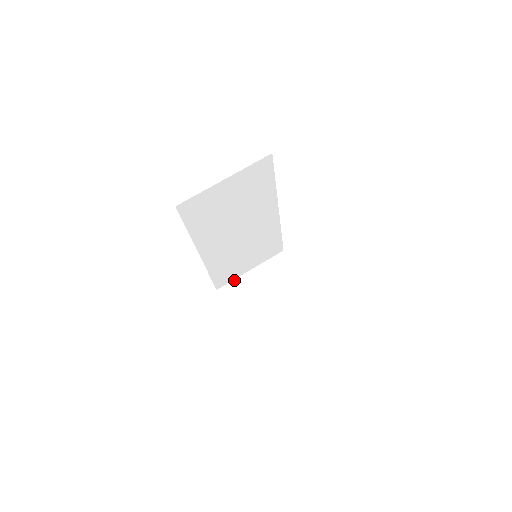
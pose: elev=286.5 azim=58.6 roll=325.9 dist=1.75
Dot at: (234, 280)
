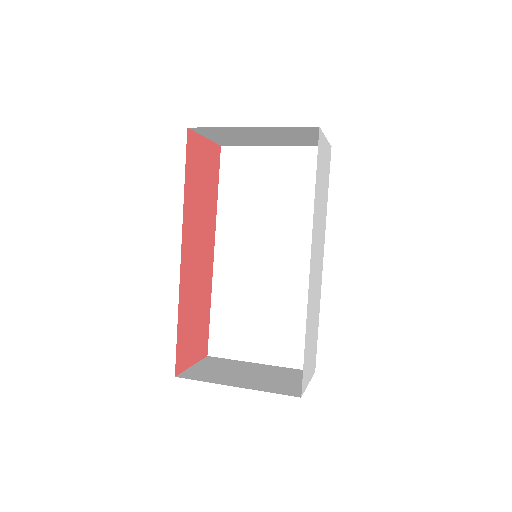
Dot at: (233, 360)
